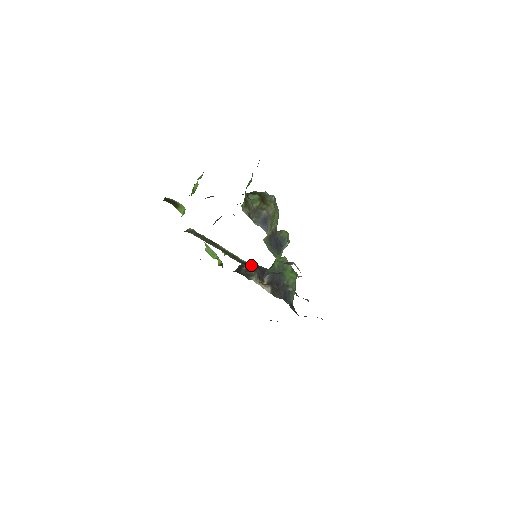
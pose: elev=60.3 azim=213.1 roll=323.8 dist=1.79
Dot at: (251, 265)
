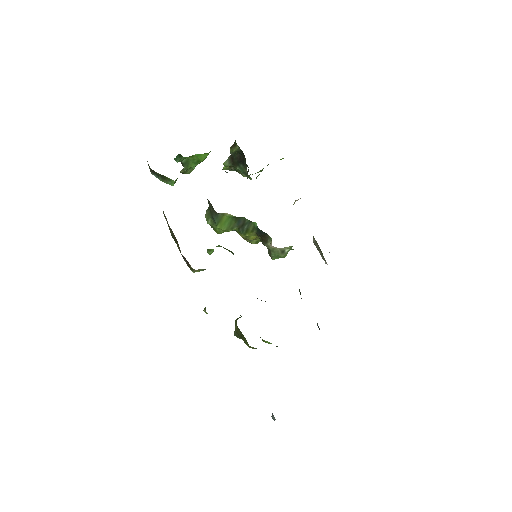
Dot at: occluded
